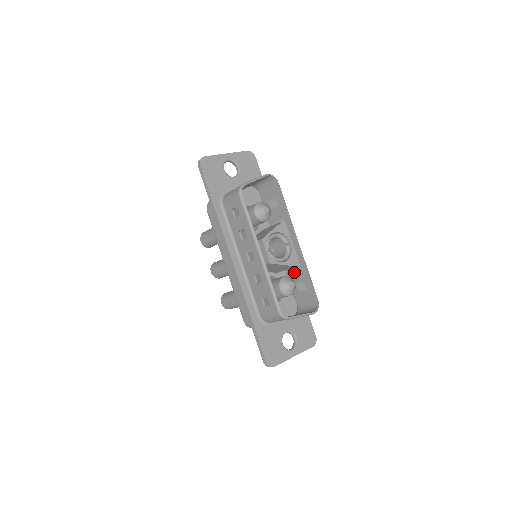
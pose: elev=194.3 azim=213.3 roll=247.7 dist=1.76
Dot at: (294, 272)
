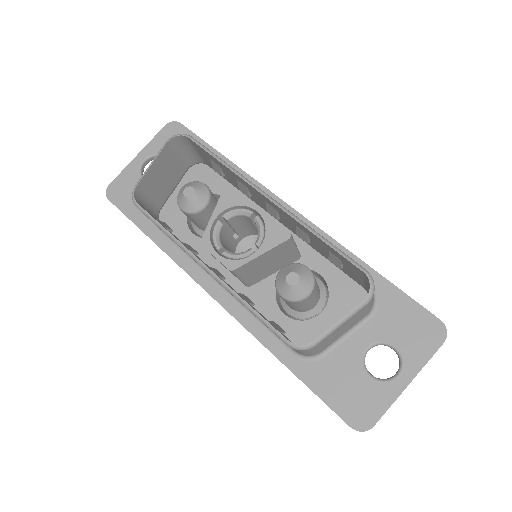
Dot at: (312, 243)
